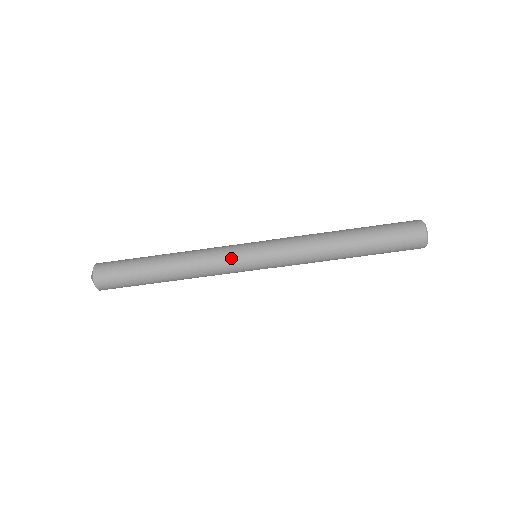
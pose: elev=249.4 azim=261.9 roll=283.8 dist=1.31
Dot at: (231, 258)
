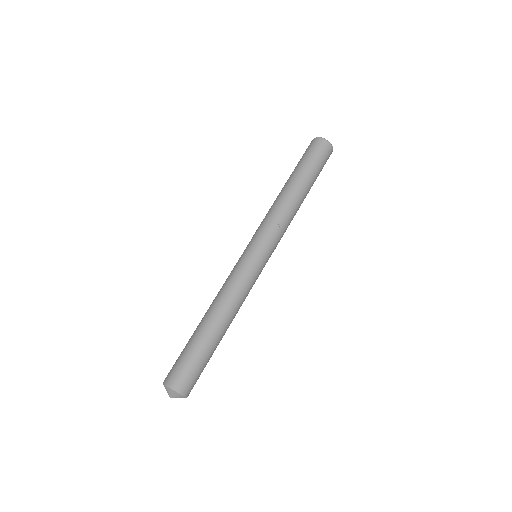
Dot at: (234, 267)
